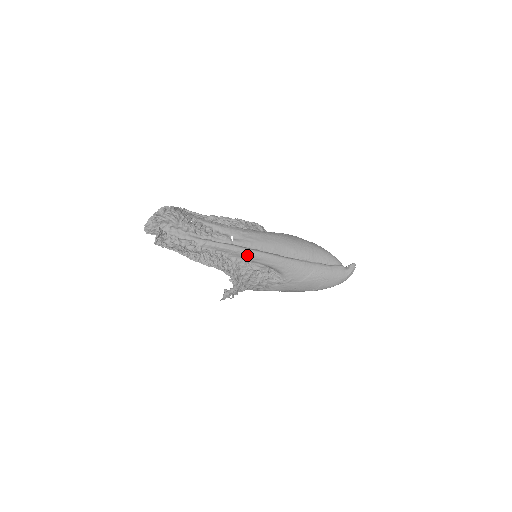
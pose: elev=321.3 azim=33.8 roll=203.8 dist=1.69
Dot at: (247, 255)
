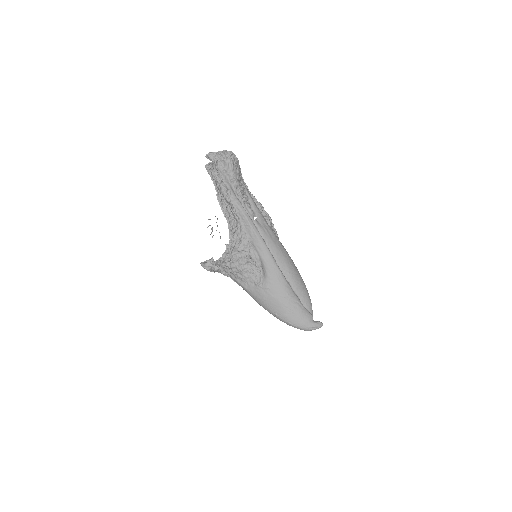
Dot at: (255, 237)
